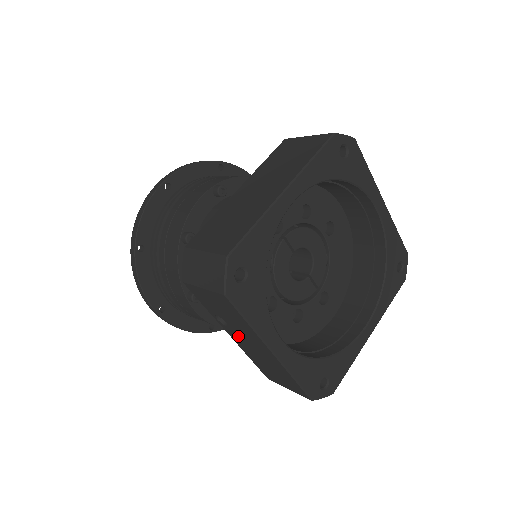
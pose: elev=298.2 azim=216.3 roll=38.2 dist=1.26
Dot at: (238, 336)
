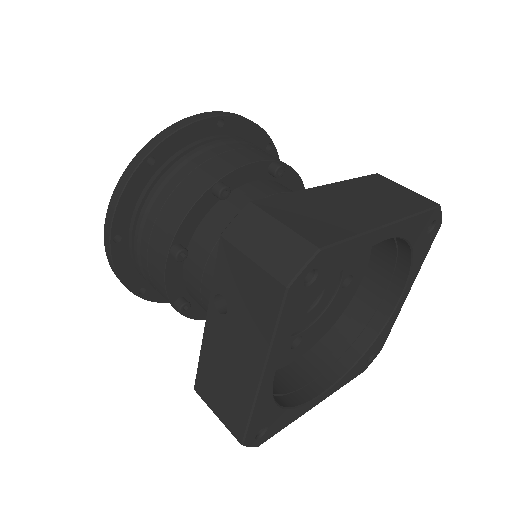
Dot at: (223, 331)
